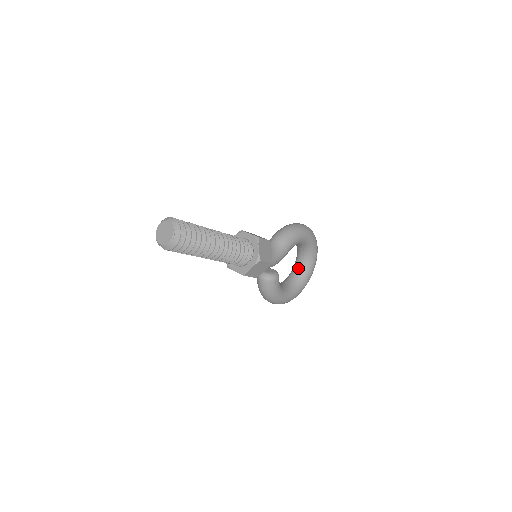
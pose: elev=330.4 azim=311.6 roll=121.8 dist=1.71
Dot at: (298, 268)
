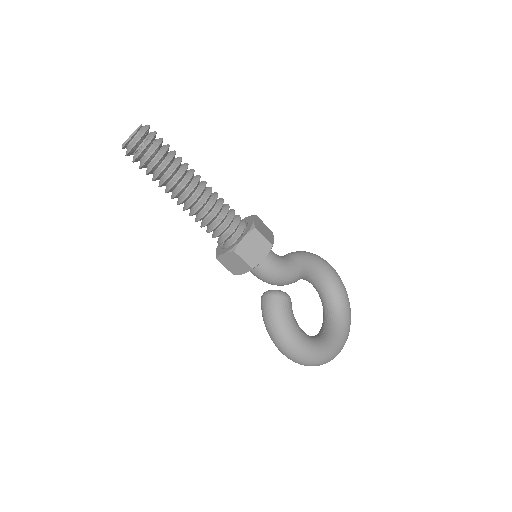
Dot at: (325, 326)
